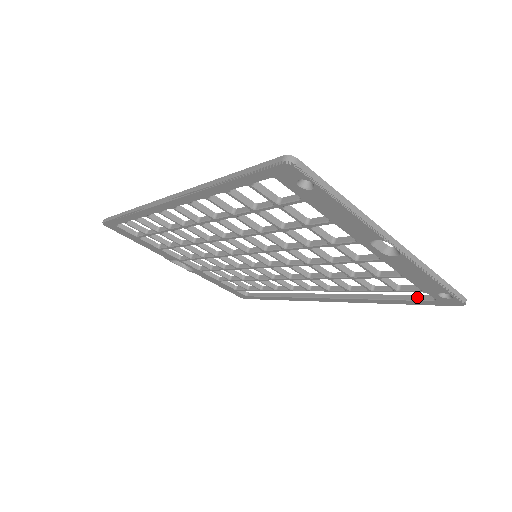
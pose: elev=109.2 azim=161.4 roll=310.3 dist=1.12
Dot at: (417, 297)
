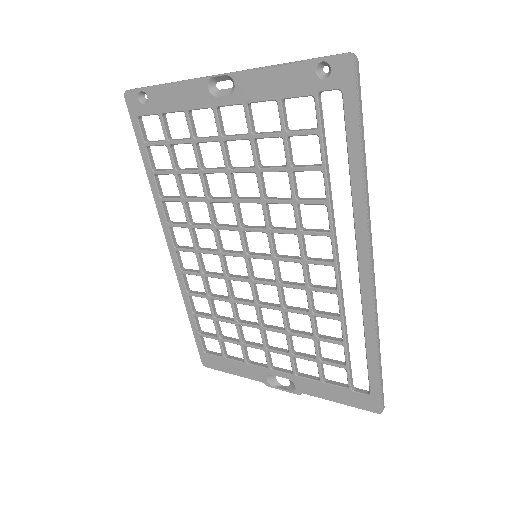
Dot at: (345, 118)
